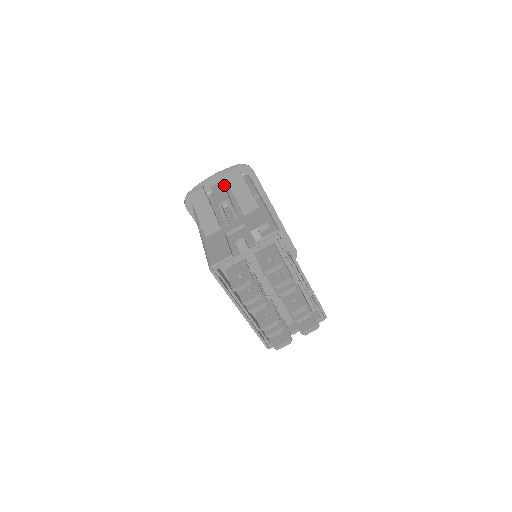
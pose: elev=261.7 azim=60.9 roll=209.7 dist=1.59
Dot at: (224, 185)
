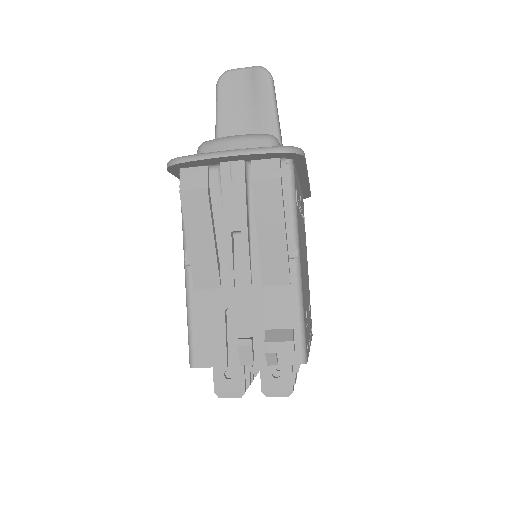
Dot at: (245, 174)
